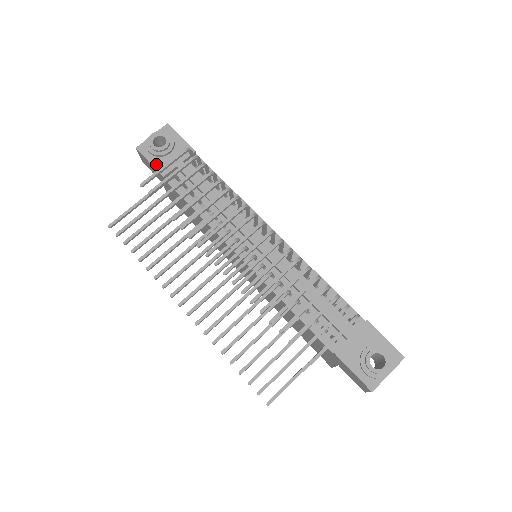
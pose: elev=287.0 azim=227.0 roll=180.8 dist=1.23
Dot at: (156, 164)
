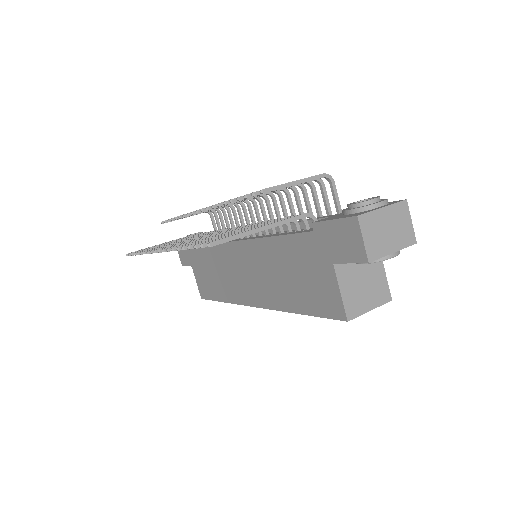
Dot at: occluded
